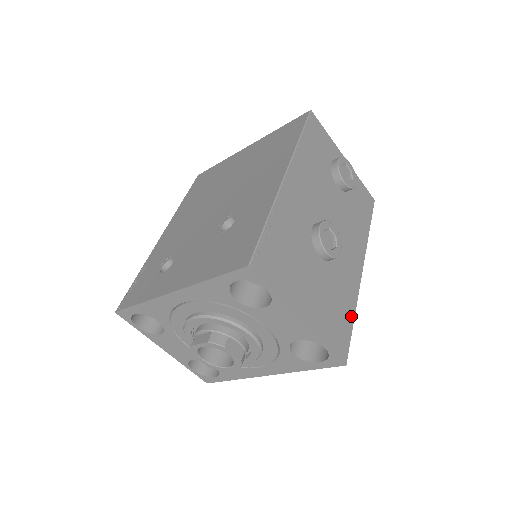
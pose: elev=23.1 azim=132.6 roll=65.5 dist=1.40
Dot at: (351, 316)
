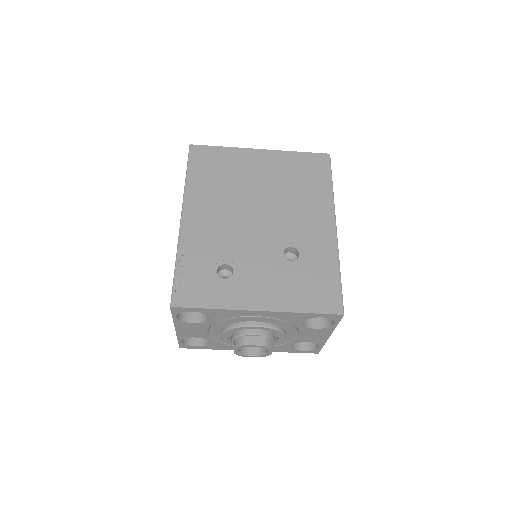
Dot at: occluded
